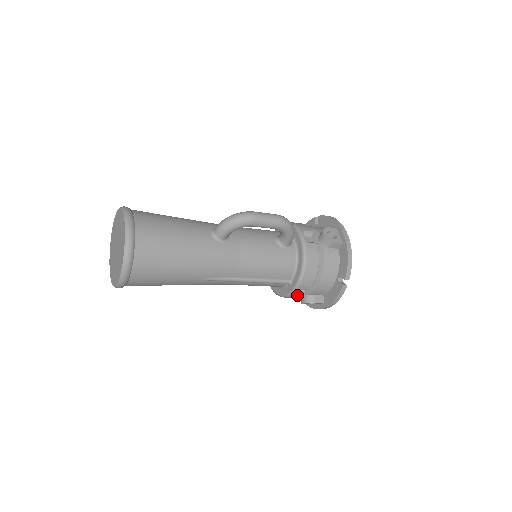
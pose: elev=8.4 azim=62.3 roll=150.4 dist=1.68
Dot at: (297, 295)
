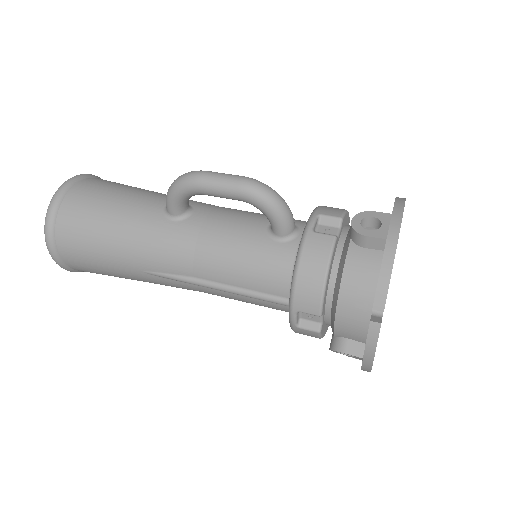
Dot at: (305, 329)
